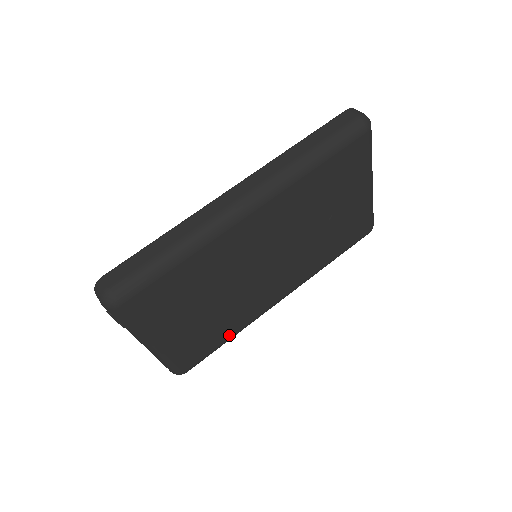
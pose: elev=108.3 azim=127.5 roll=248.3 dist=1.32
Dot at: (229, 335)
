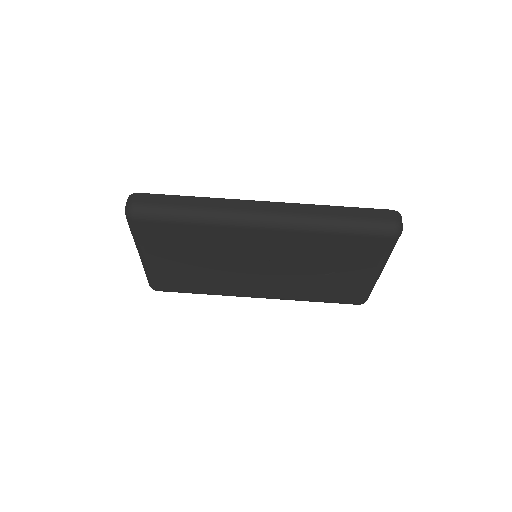
Dot at: (202, 291)
